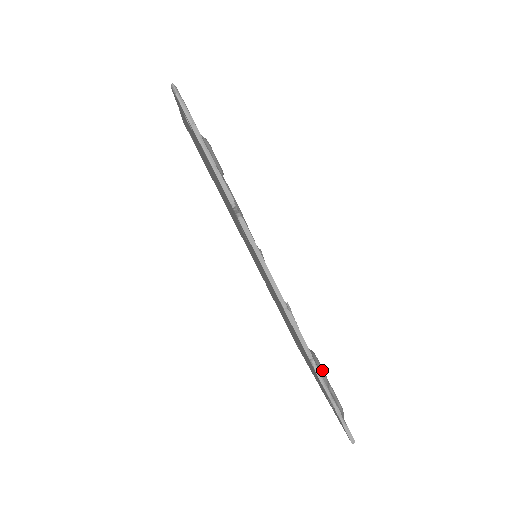
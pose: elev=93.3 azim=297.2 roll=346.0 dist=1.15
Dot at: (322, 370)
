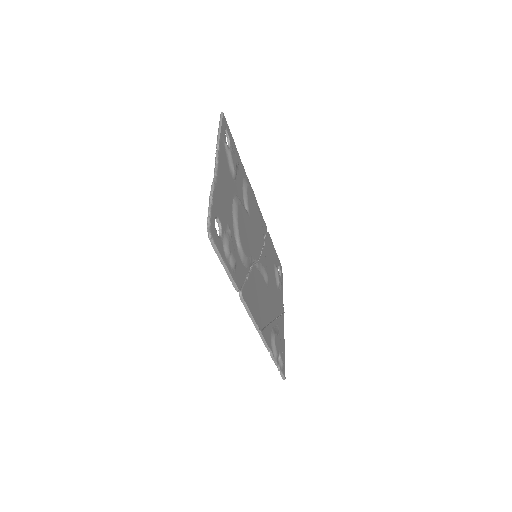
Dot at: (275, 353)
